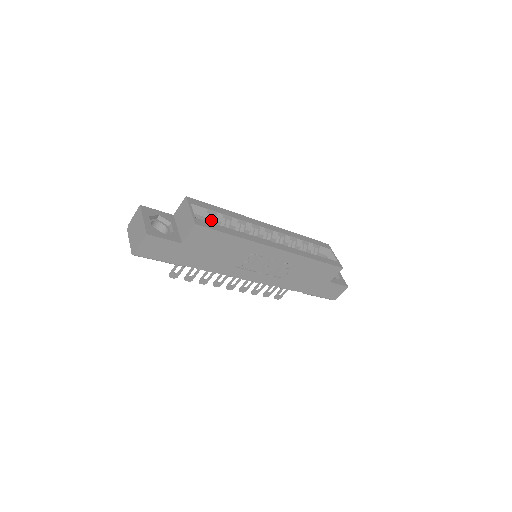
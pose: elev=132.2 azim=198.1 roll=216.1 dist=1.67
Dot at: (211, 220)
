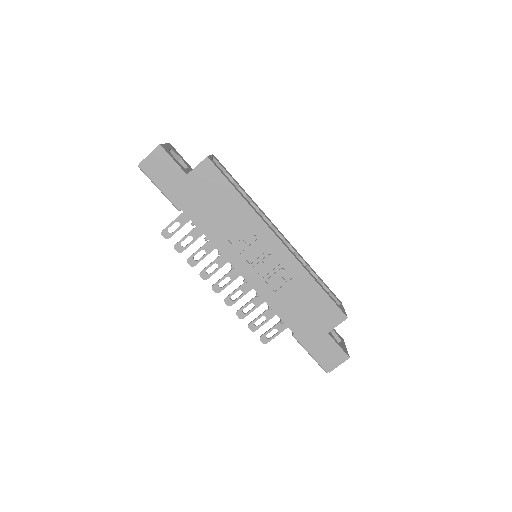
Dot at: occluded
